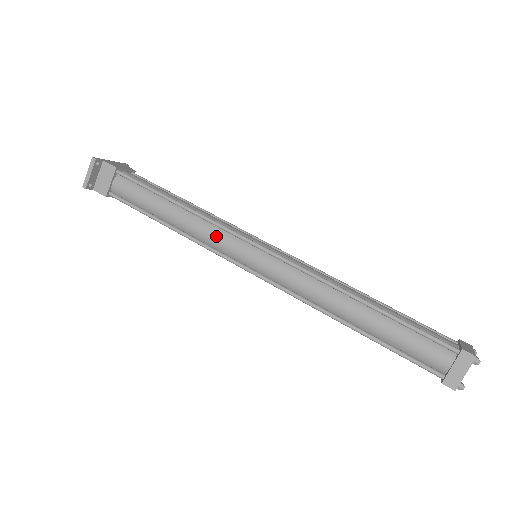
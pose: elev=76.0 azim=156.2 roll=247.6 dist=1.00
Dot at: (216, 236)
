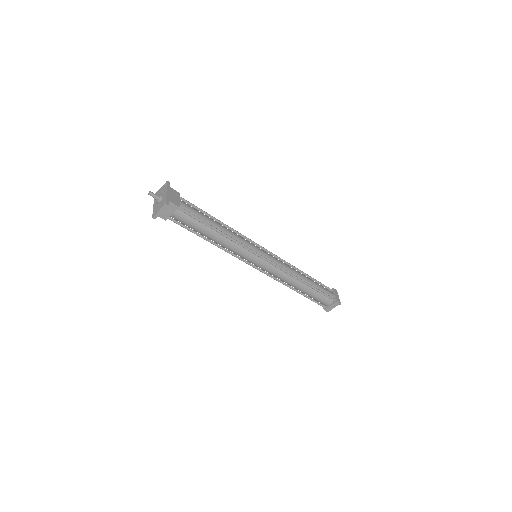
Dot at: (240, 251)
